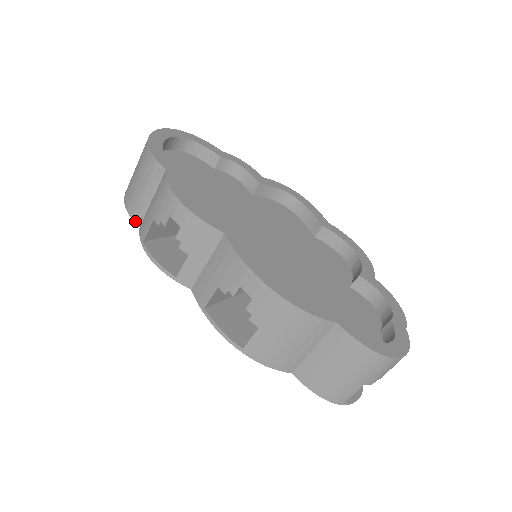
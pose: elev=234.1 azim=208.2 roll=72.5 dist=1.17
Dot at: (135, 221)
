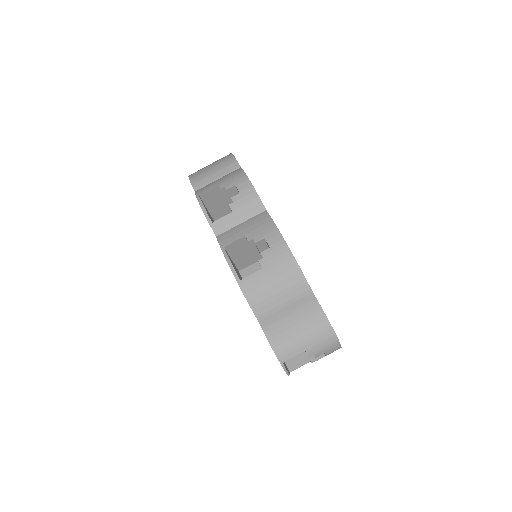
Dot at: (194, 187)
